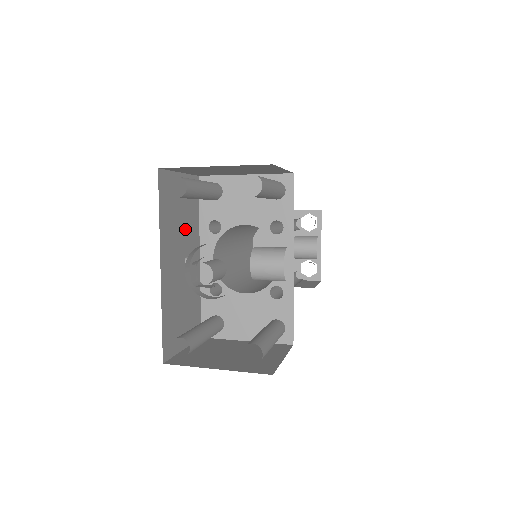
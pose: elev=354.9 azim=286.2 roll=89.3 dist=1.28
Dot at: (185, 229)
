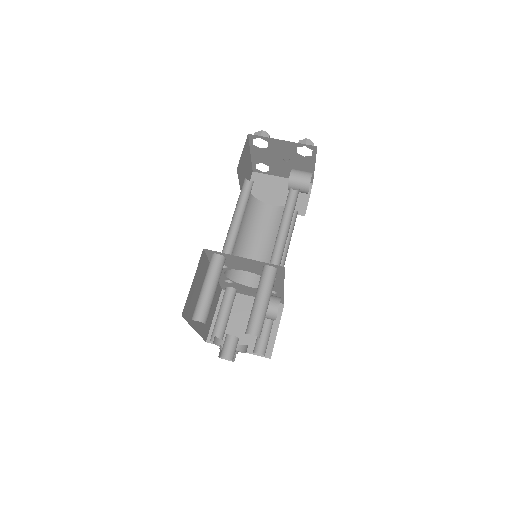
Dot at: occluded
